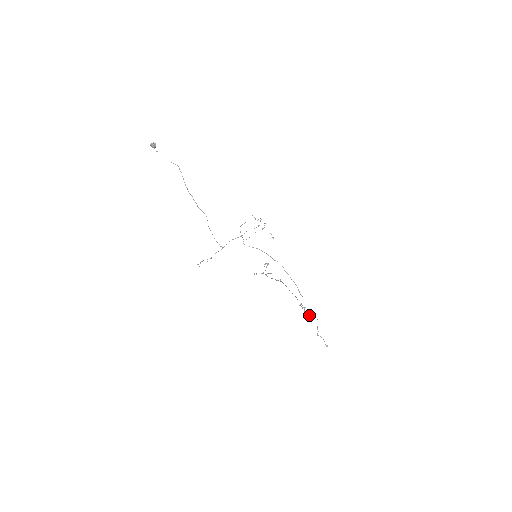
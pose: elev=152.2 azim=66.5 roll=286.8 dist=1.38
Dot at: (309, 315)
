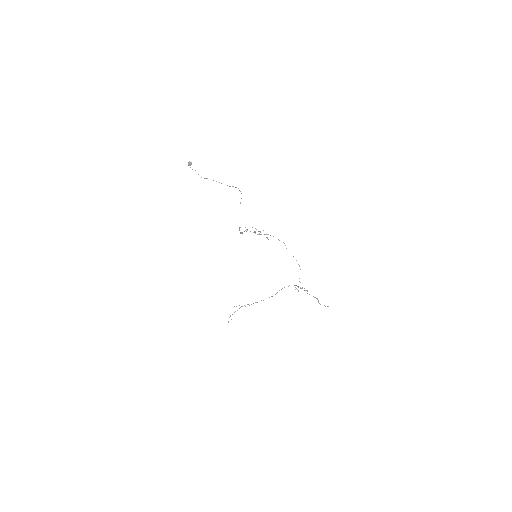
Dot at: occluded
